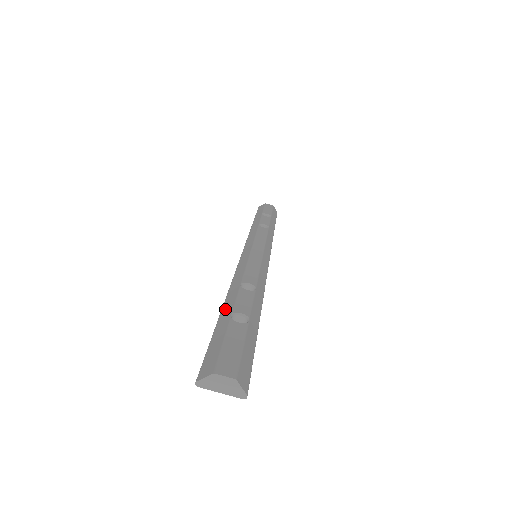
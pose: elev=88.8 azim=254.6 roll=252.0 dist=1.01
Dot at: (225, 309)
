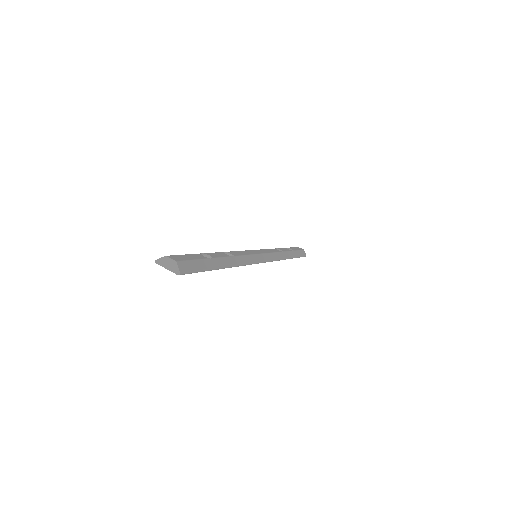
Dot at: occluded
